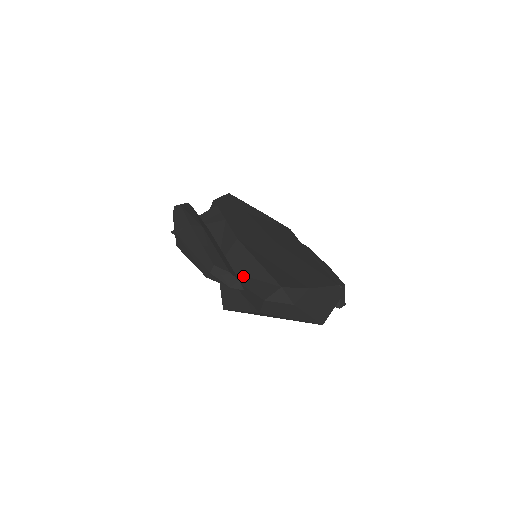
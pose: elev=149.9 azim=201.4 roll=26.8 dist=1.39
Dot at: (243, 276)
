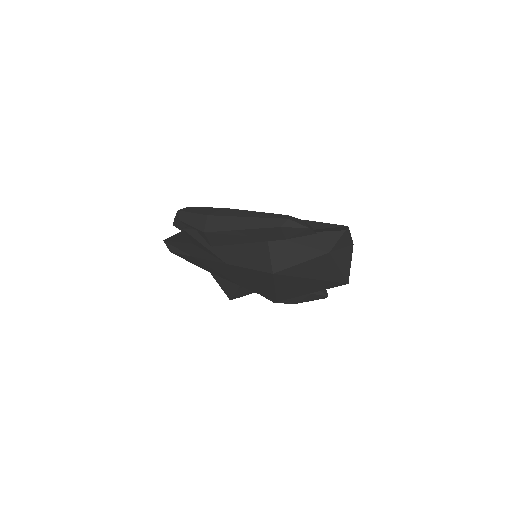
Dot at: occluded
